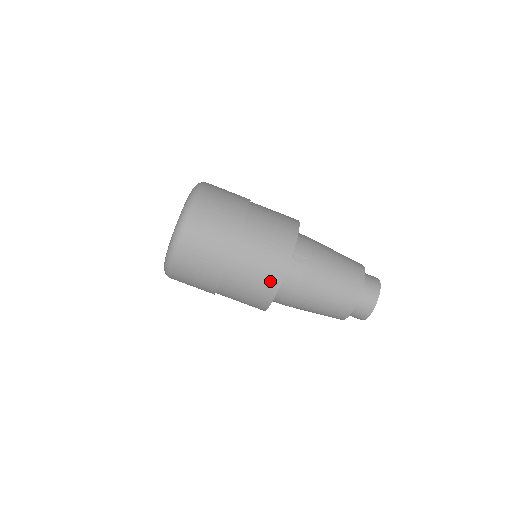
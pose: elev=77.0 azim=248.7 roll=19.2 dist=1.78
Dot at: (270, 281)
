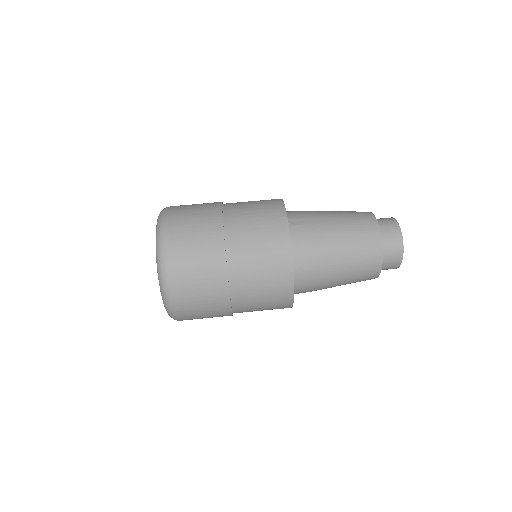
Dot at: (279, 250)
